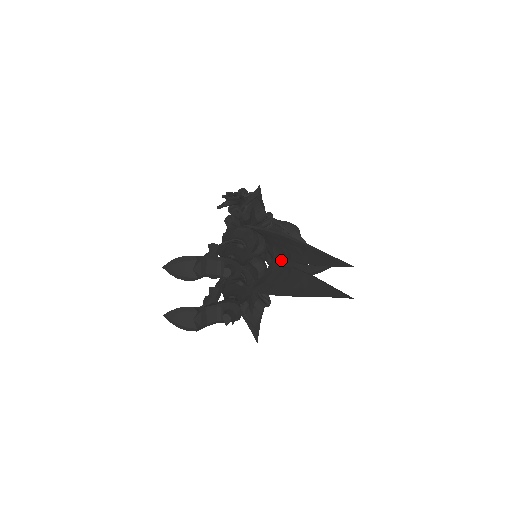
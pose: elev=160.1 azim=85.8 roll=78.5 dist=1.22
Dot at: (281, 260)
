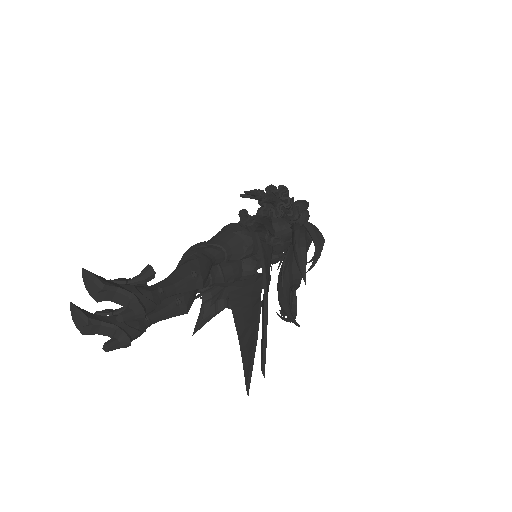
Dot at: occluded
